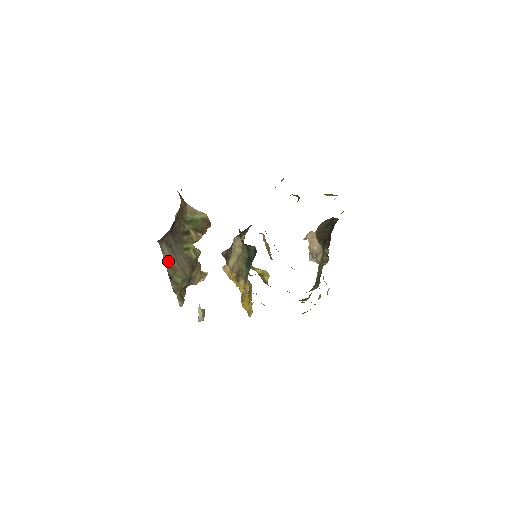
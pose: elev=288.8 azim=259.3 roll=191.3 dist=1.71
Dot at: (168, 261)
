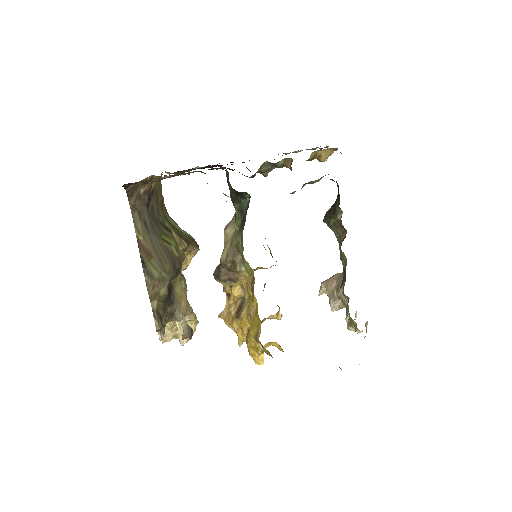
Dot at: (141, 240)
